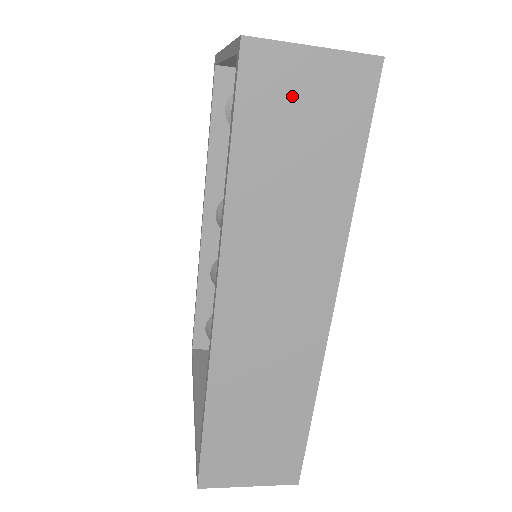
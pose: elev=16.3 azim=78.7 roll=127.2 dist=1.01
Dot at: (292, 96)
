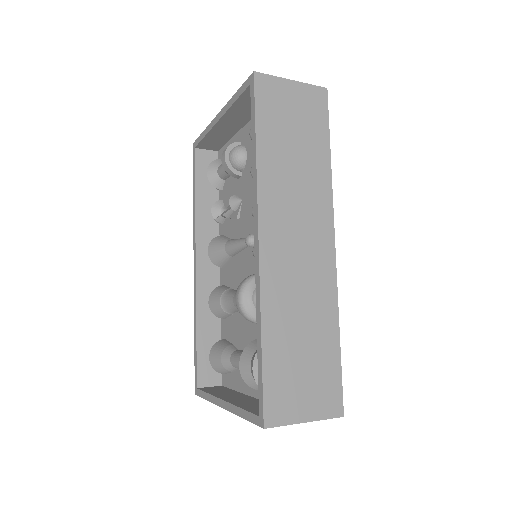
Dot at: (285, 105)
